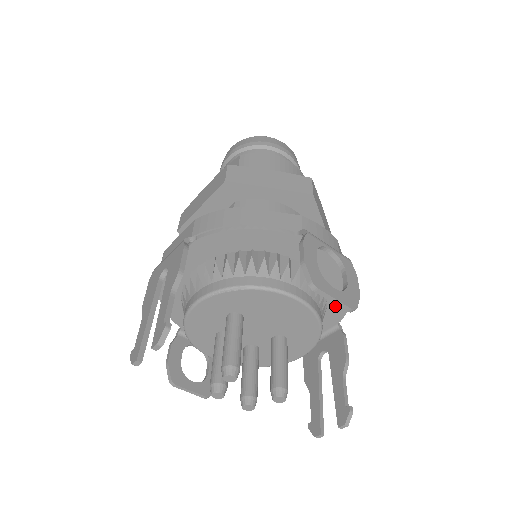
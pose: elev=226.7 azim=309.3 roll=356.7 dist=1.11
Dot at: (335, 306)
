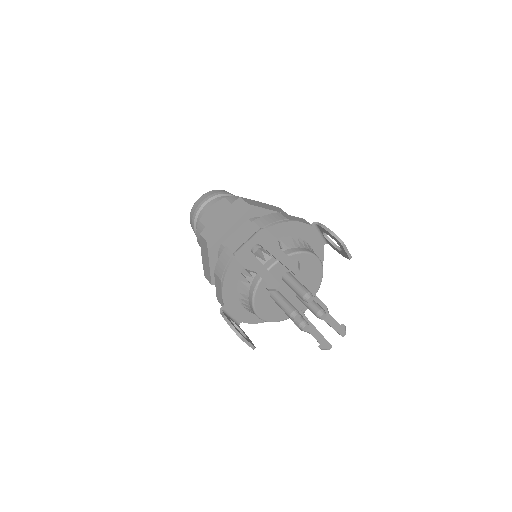
Dot at: occluded
